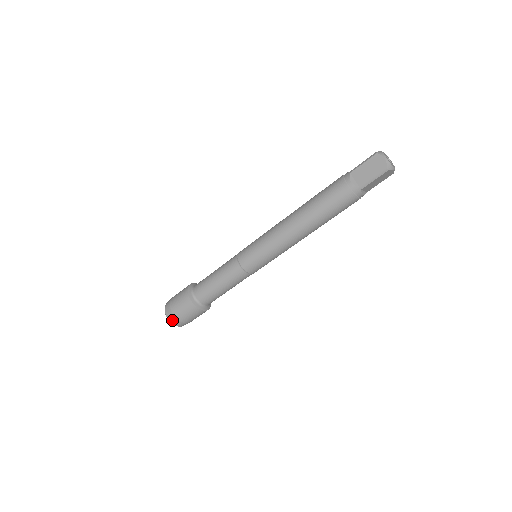
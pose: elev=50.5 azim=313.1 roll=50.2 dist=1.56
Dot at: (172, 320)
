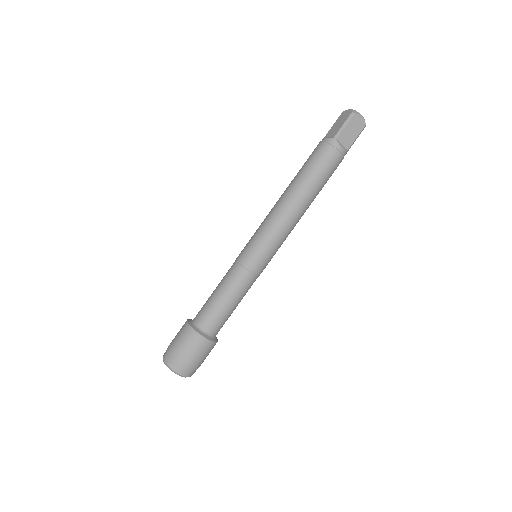
Dot at: (169, 361)
